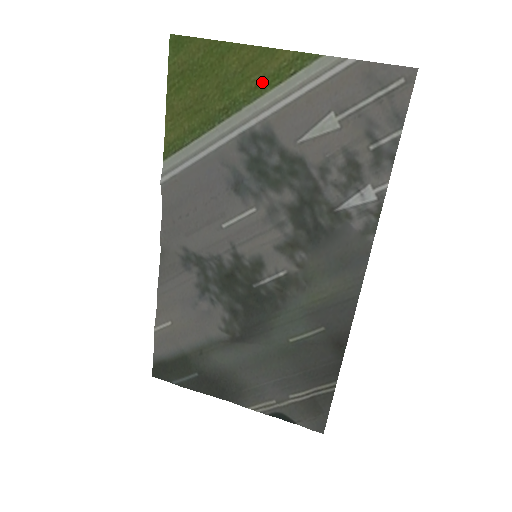
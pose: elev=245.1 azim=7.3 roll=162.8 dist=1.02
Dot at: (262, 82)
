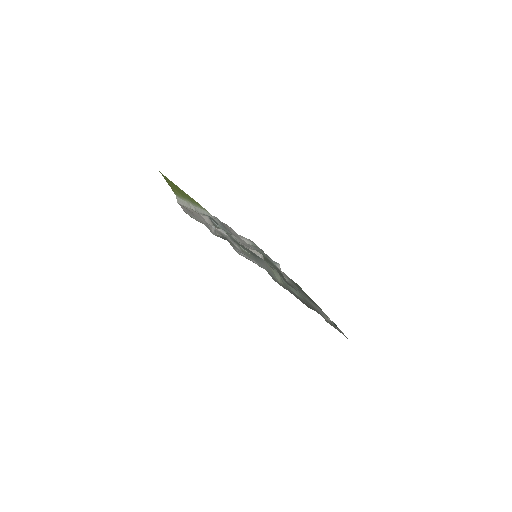
Dot at: (183, 196)
